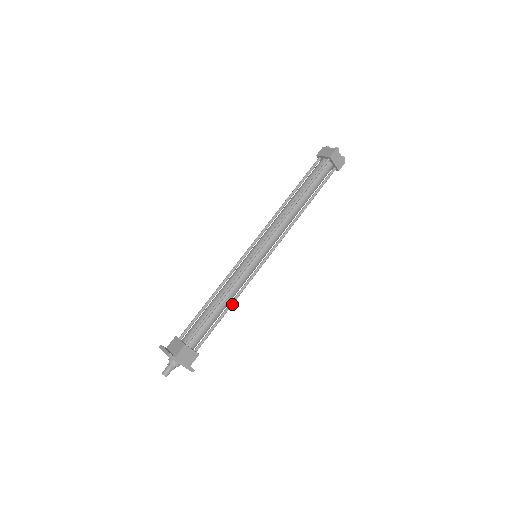
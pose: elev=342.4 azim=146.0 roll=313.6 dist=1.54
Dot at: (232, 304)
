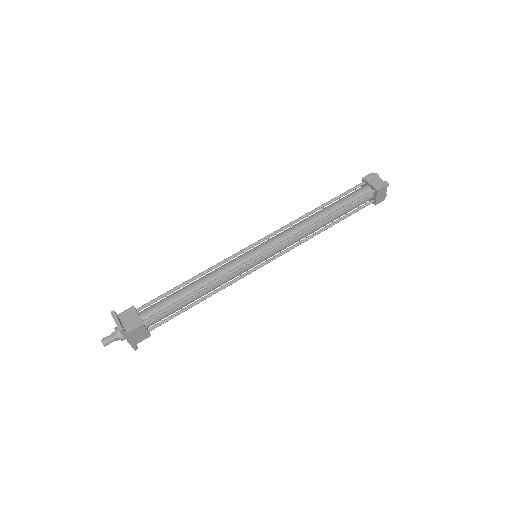
Dot at: occluded
